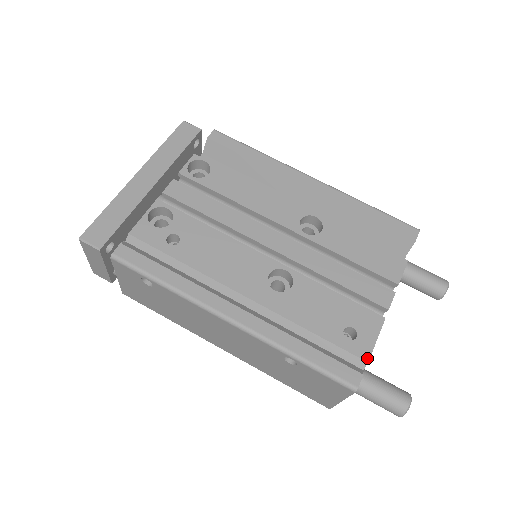
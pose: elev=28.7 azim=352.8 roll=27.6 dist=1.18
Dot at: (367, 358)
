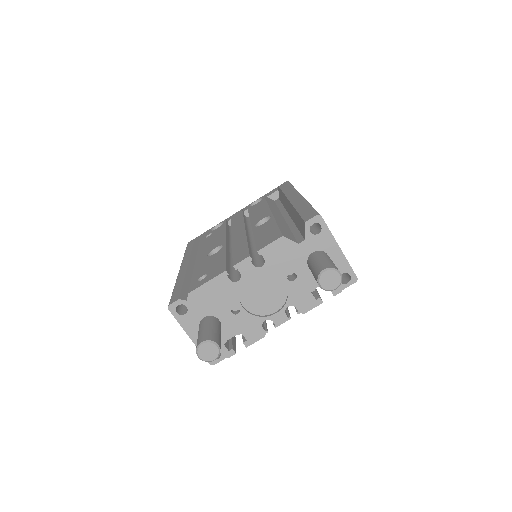
Dot at: (191, 291)
